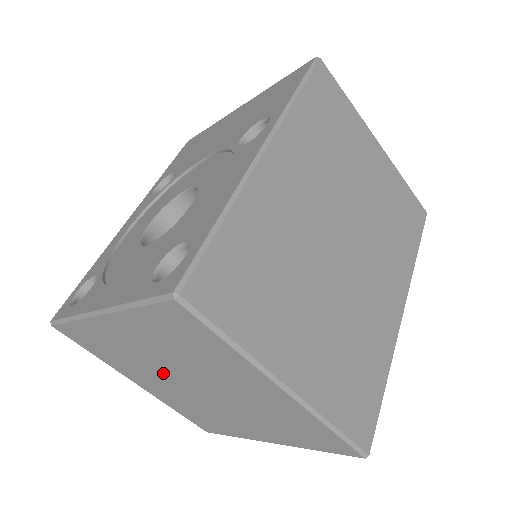
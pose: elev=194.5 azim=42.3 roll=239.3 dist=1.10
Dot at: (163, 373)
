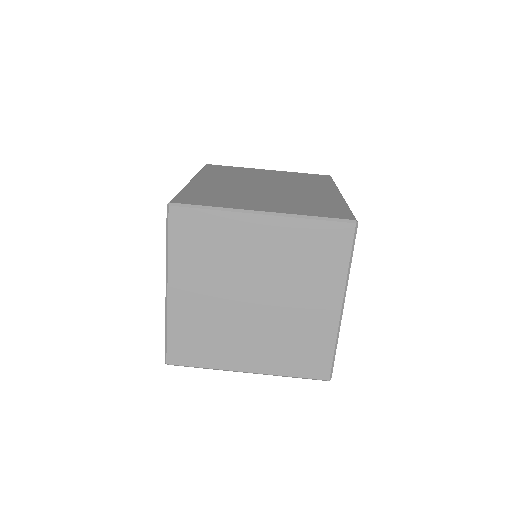
Dot at: (235, 314)
